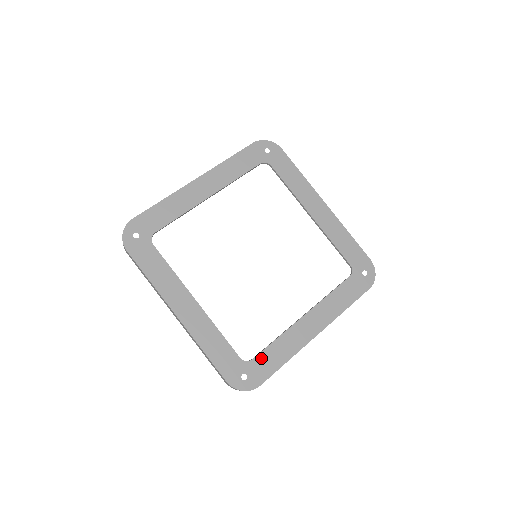
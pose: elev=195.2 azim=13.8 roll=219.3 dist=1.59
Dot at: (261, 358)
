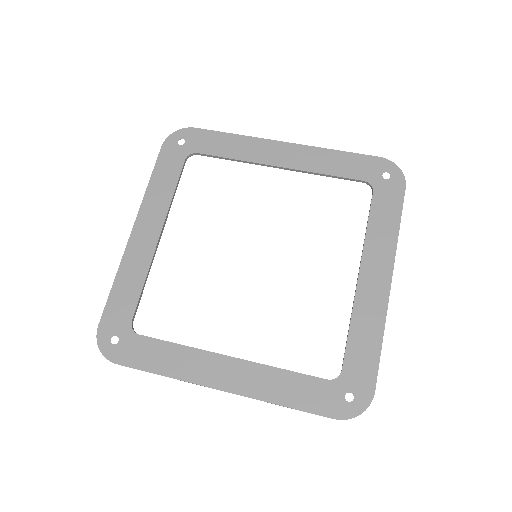
Dot at: (147, 343)
